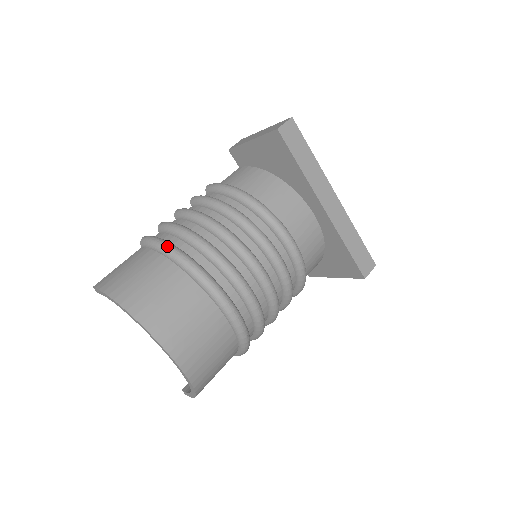
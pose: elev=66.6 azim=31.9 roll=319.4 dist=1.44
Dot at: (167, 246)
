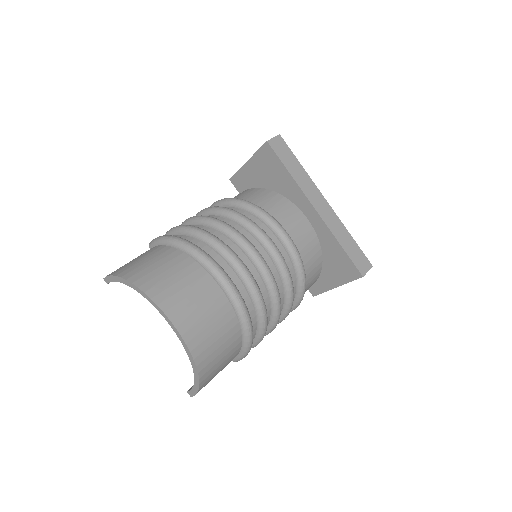
Dot at: (172, 237)
